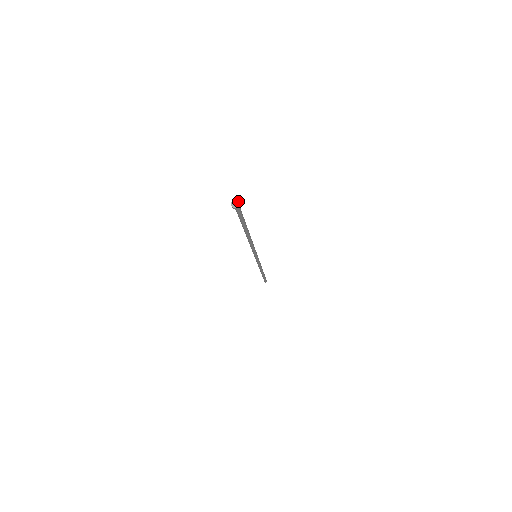
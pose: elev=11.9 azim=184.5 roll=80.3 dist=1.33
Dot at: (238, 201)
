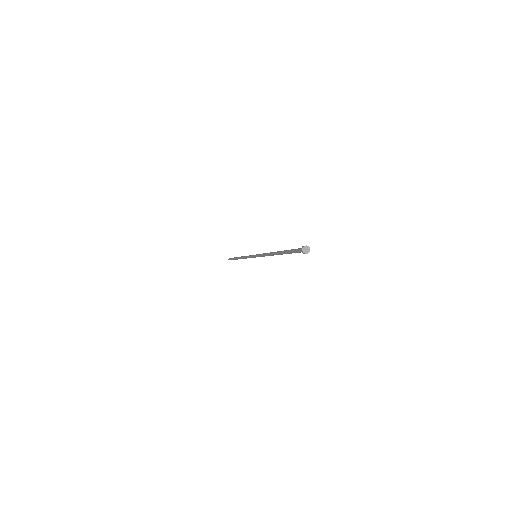
Dot at: (309, 249)
